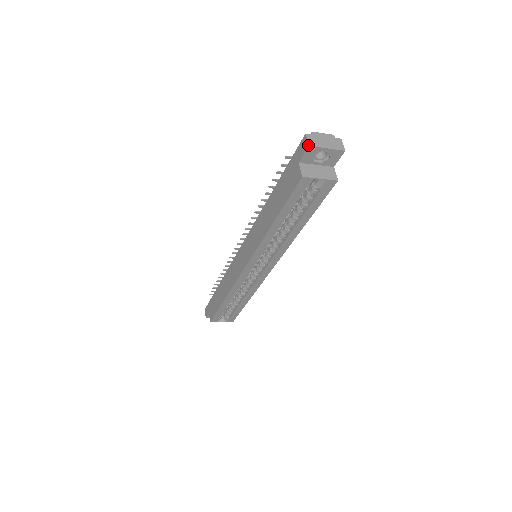
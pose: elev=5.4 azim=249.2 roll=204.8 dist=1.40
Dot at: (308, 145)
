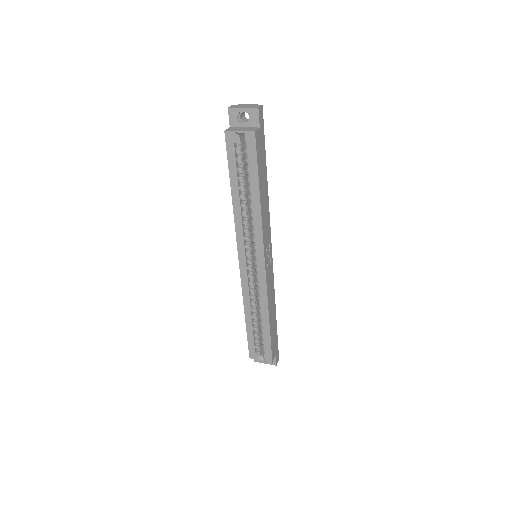
Dot at: (228, 108)
